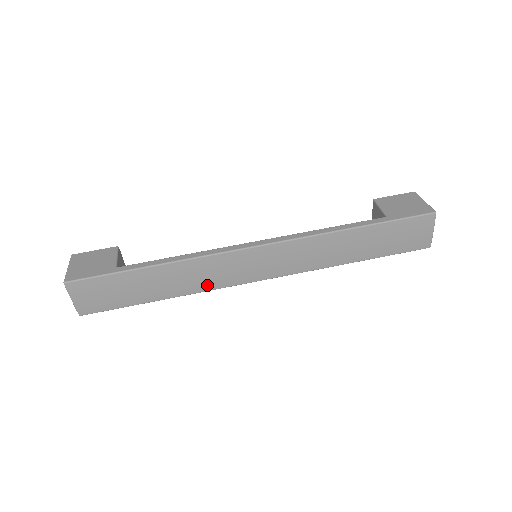
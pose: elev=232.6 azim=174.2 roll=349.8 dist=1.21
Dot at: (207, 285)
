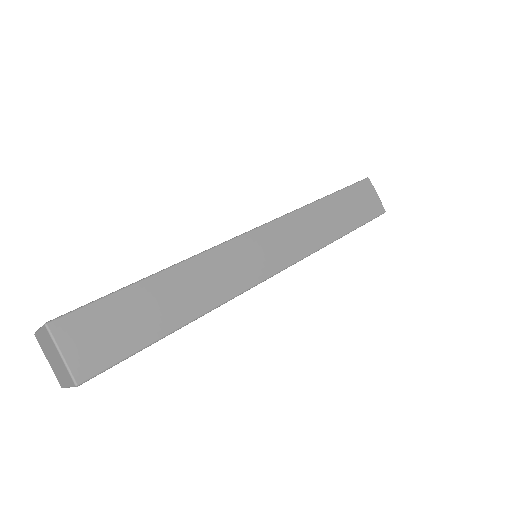
Dot at: (226, 290)
